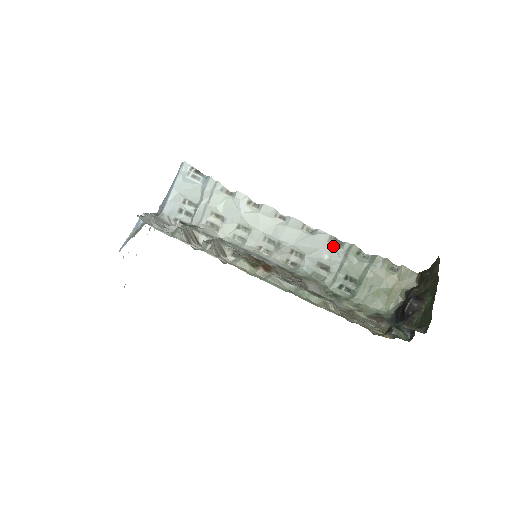
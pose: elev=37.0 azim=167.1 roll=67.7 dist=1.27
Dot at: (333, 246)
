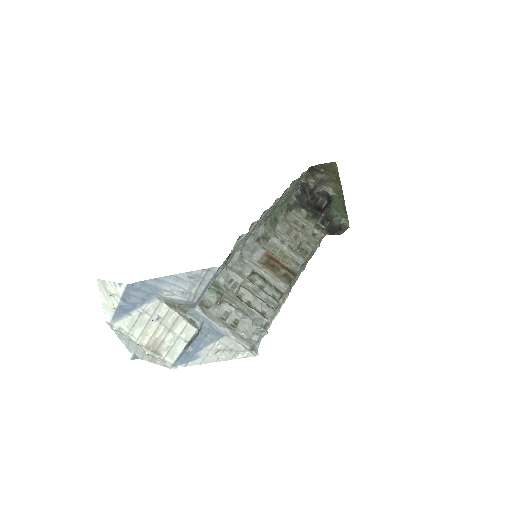
Dot at: occluded
